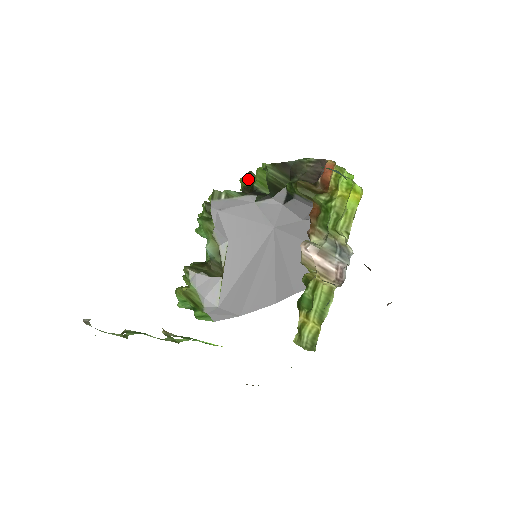
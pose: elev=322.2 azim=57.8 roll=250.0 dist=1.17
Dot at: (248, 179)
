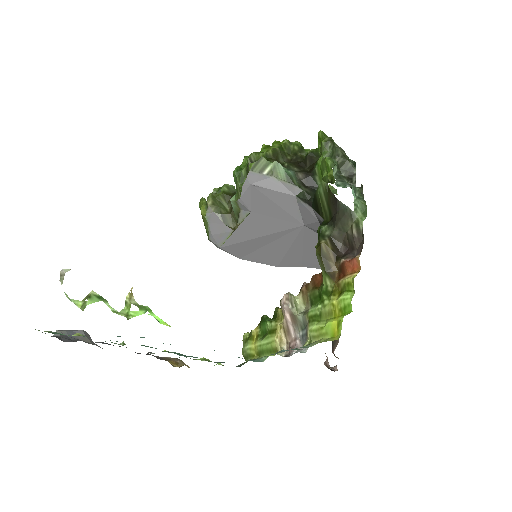
Dot at: (321, 147)
